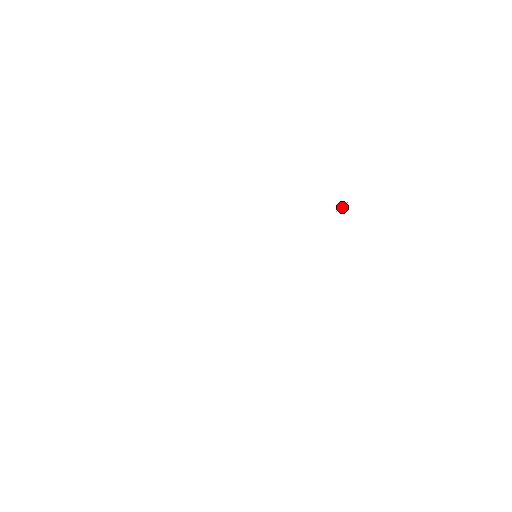
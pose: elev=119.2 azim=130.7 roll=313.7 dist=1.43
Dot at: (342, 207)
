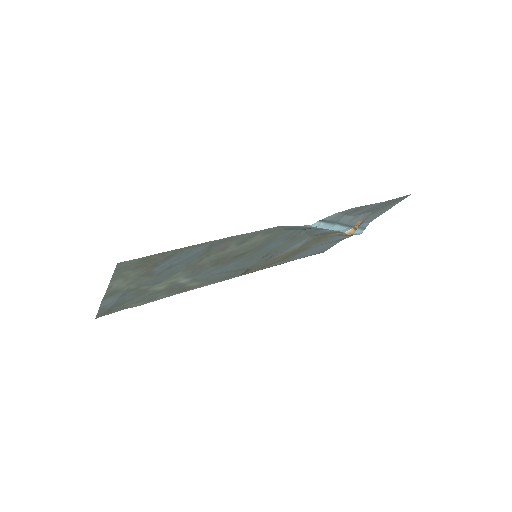
Dot at: (354, 230)
